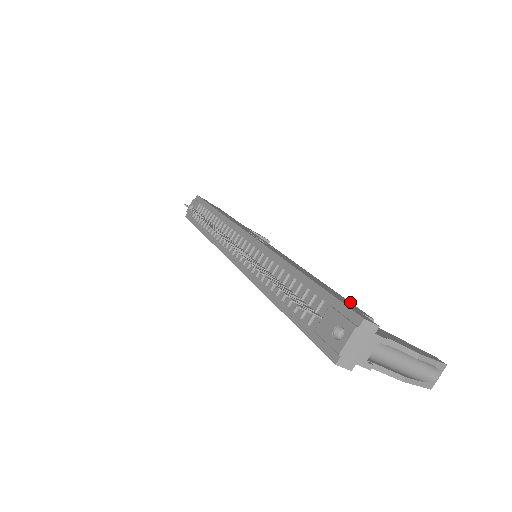
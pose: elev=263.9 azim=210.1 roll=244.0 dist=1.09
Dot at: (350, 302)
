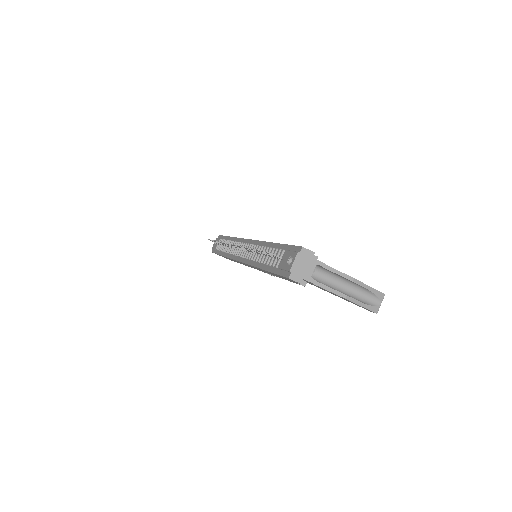
Dot at: occluded
